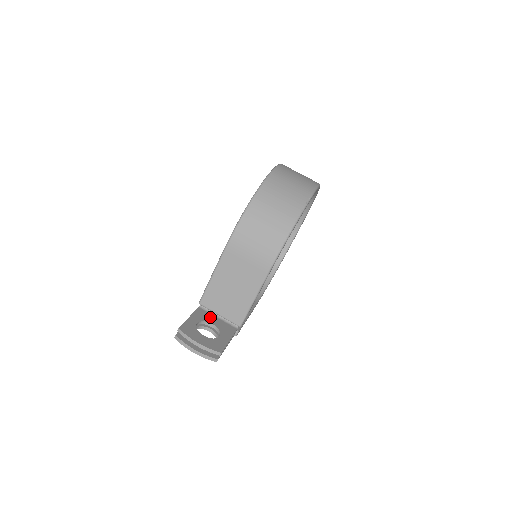
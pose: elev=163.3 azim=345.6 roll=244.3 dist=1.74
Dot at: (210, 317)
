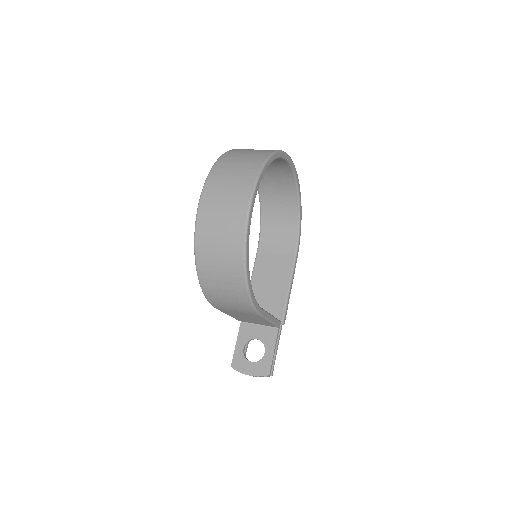
Dot at: (252, 330)
